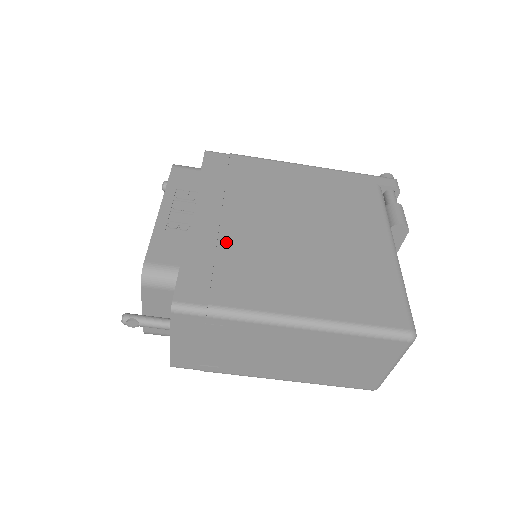
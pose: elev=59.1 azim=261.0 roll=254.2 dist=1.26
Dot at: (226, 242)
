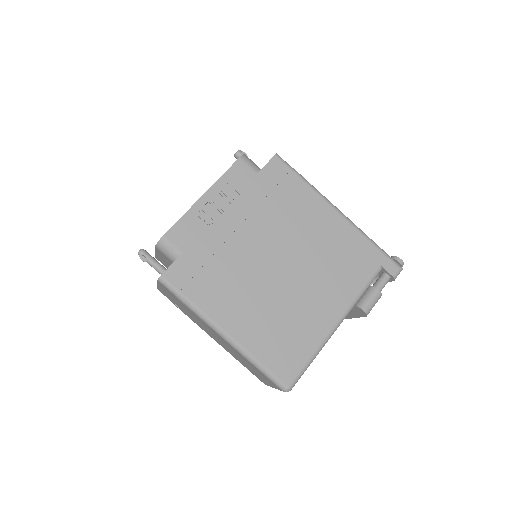
Dot at: (226, 251)
